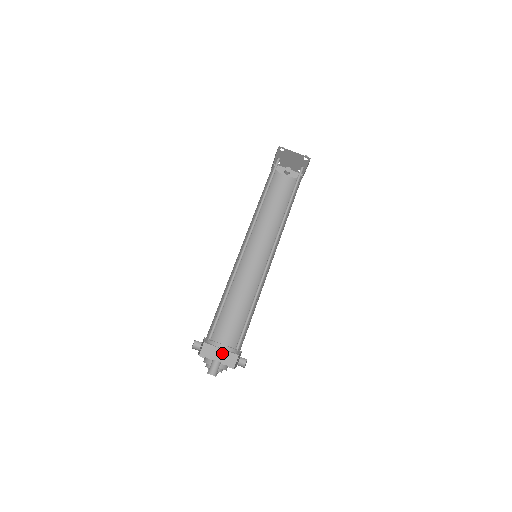
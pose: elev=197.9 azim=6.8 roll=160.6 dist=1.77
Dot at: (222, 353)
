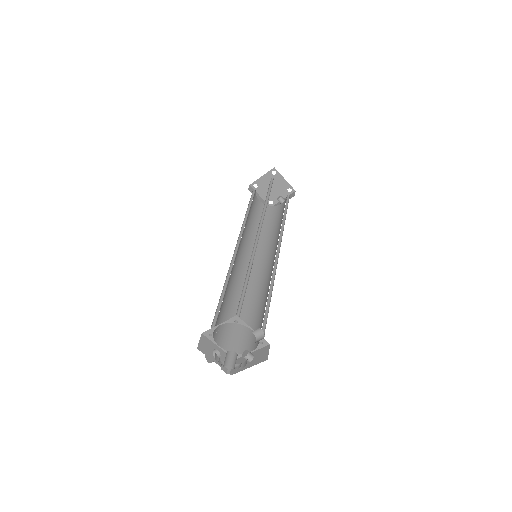
Dot at: (247, 351)
